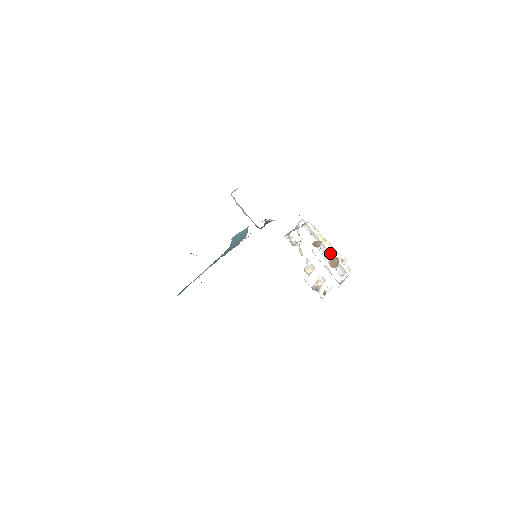
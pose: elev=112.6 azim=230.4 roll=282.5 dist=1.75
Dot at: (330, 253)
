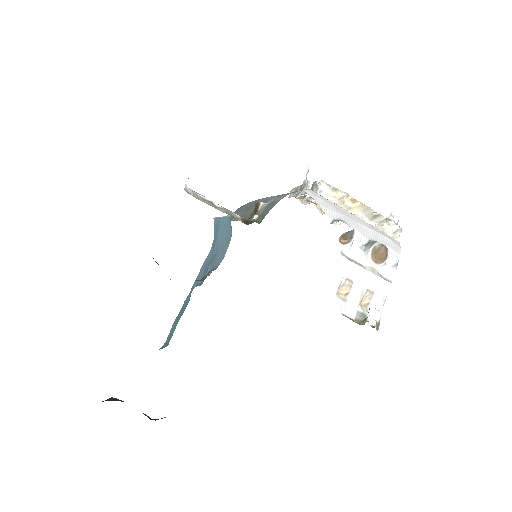
Dot at: (369, 231)
